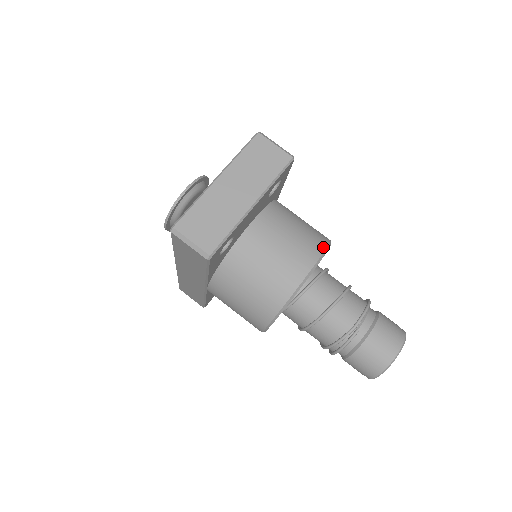
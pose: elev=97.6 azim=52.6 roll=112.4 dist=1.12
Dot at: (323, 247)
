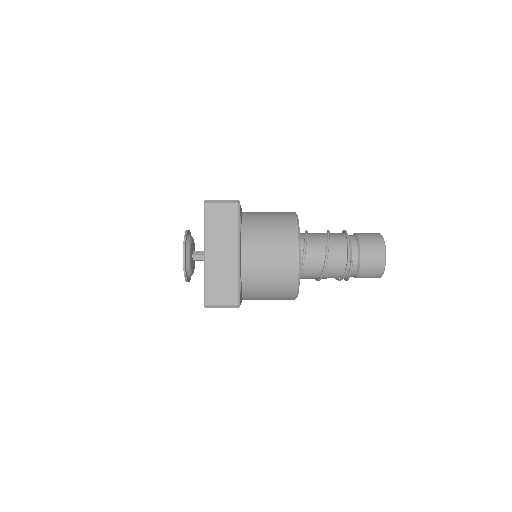
Dot at: (295, 230)
